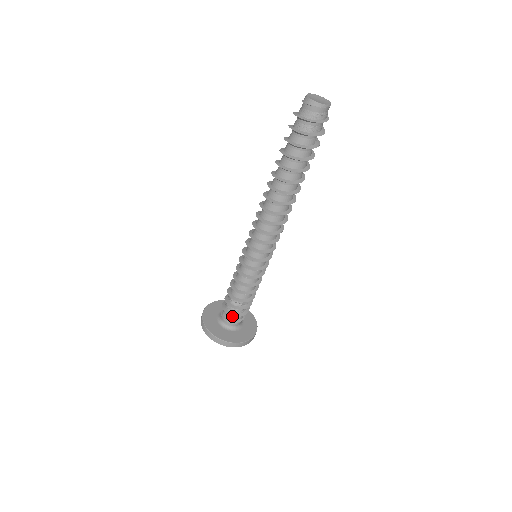
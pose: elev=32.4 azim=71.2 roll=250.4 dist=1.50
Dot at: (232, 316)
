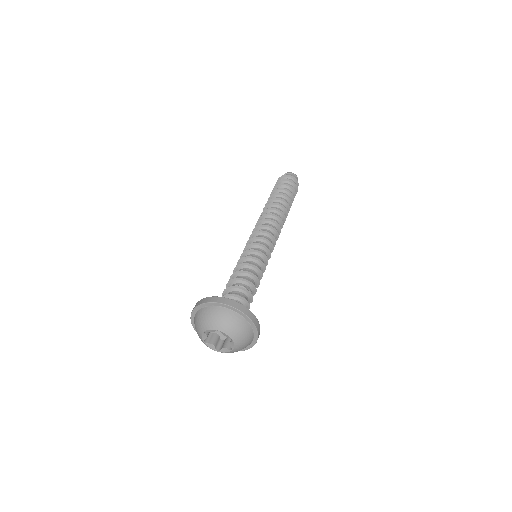
Dot at: occluded
